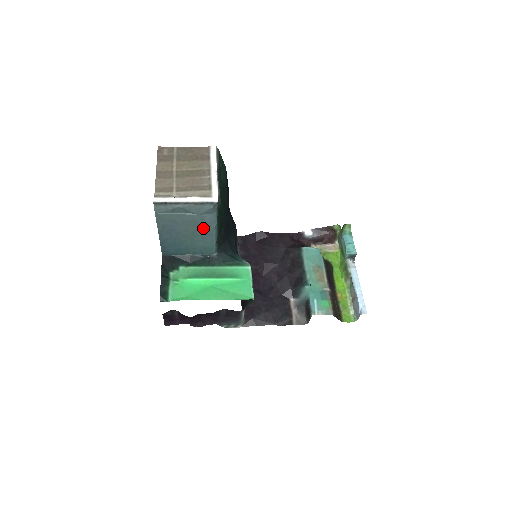
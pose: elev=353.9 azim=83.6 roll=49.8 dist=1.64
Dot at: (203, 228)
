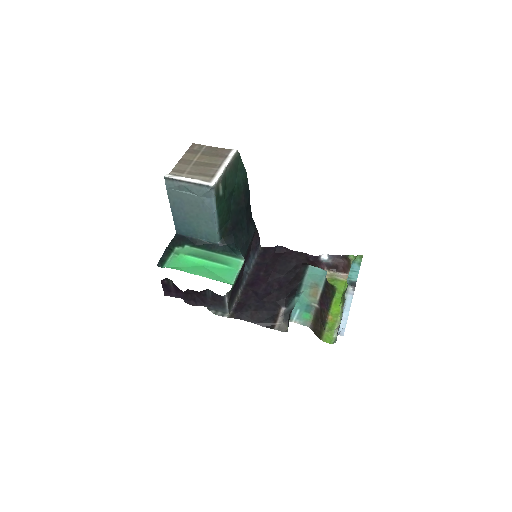
Dot at: (205, 212)
